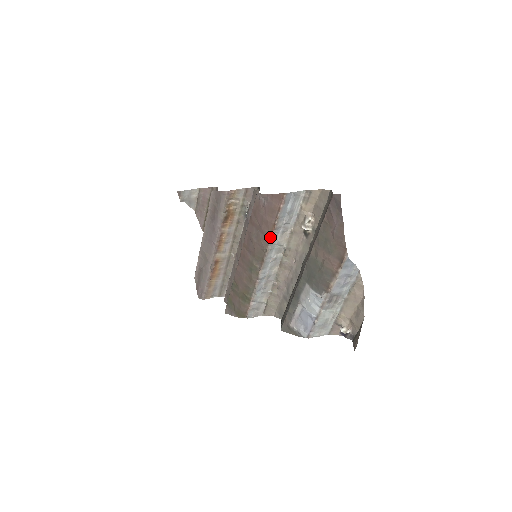
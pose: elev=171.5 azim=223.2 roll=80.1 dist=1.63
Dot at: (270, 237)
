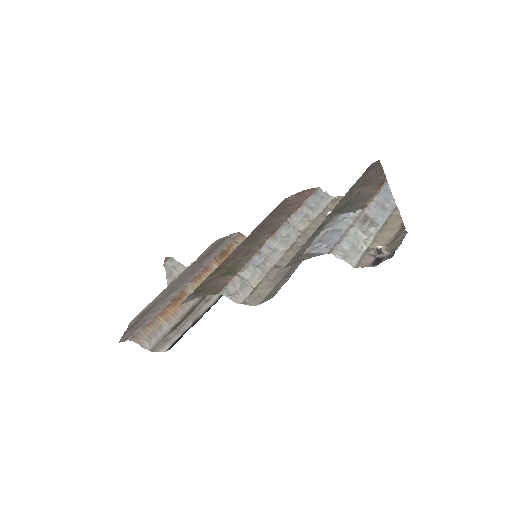
Dot at: (291, 215)
